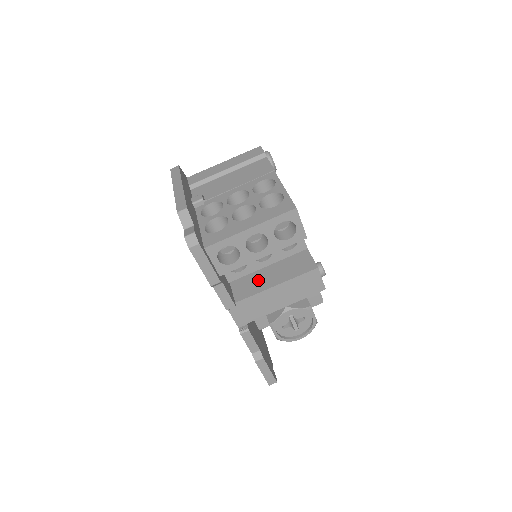
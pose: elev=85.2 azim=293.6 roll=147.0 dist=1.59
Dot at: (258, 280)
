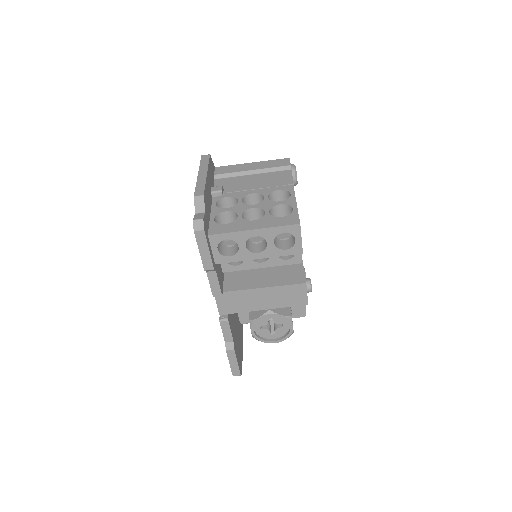
Dot at: (250, 278)
